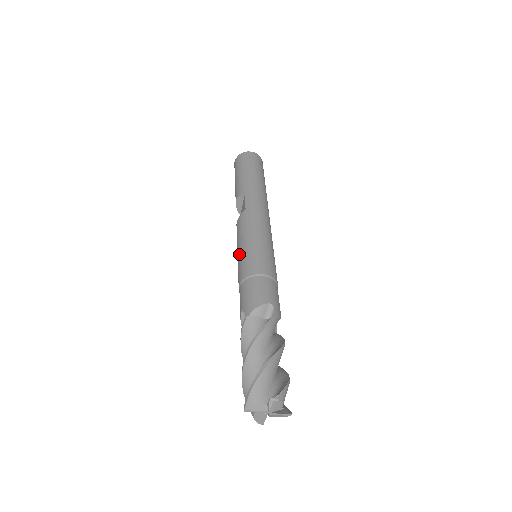
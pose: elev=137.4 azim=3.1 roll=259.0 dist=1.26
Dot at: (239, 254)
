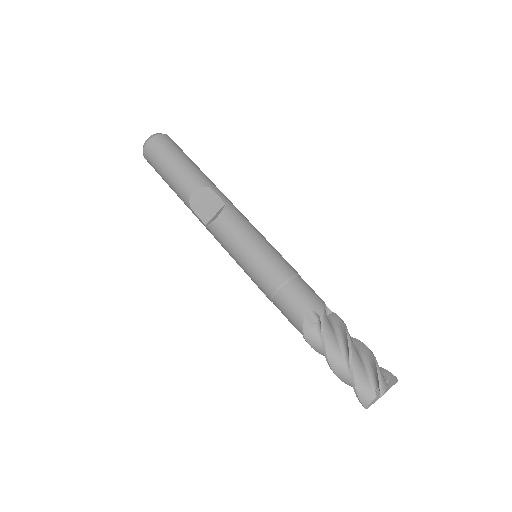
Dot at: (256, 253)
